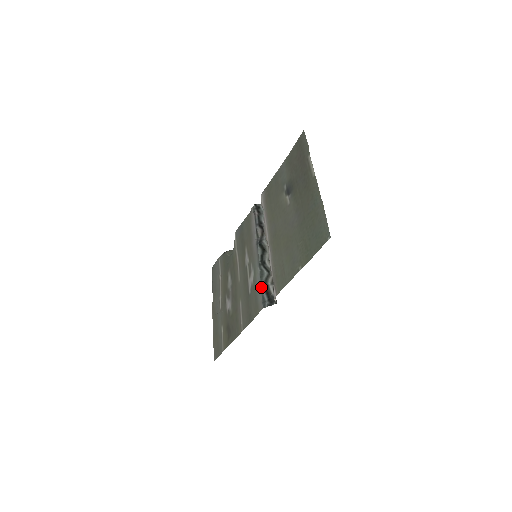
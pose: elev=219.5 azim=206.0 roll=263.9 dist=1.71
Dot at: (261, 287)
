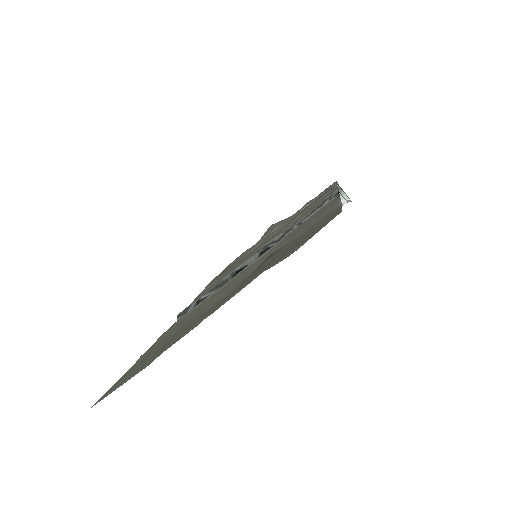
Dot at: (202, 296)
